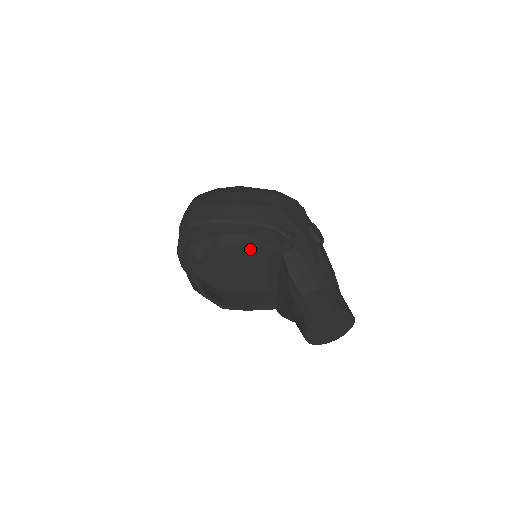
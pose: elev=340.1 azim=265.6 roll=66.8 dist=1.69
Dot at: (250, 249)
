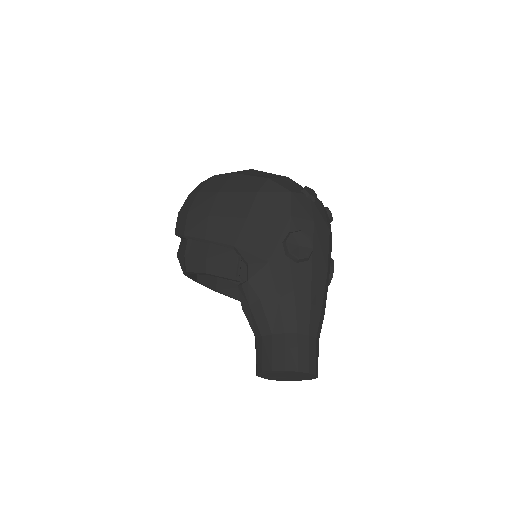
Dot at: occluded
